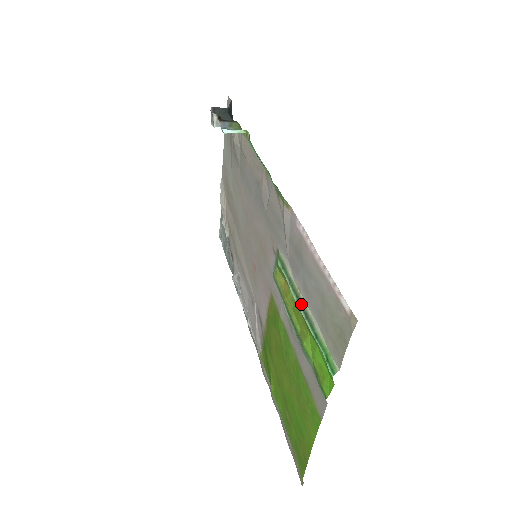
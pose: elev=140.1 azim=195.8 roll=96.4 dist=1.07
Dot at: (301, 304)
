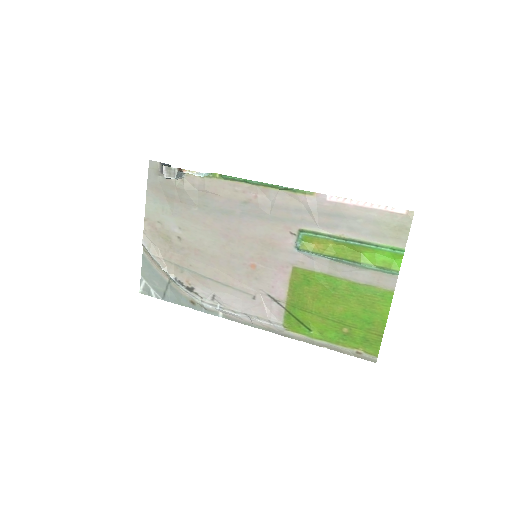
Dot at: (351, 240)
